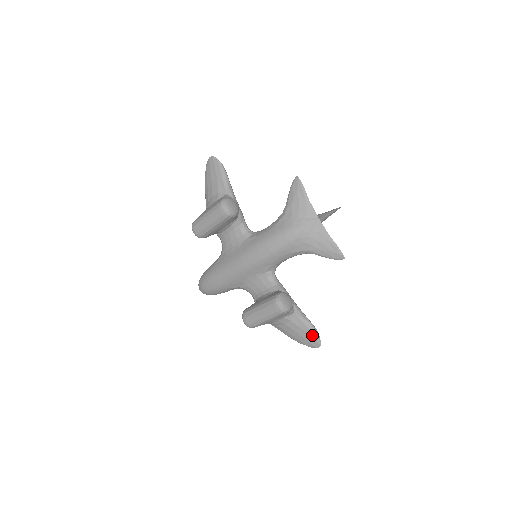
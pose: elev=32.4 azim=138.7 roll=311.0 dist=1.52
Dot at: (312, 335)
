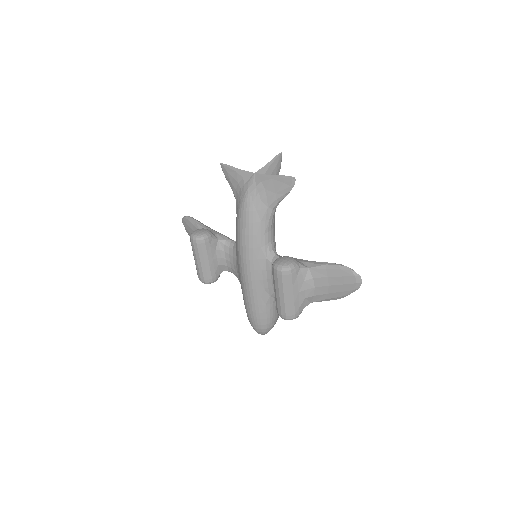
Dot at: (342, 273)
